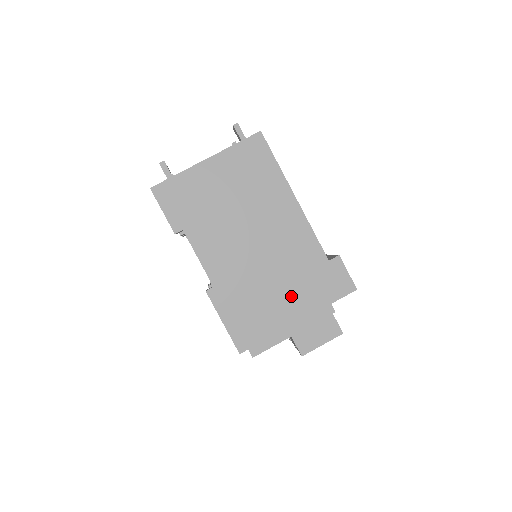
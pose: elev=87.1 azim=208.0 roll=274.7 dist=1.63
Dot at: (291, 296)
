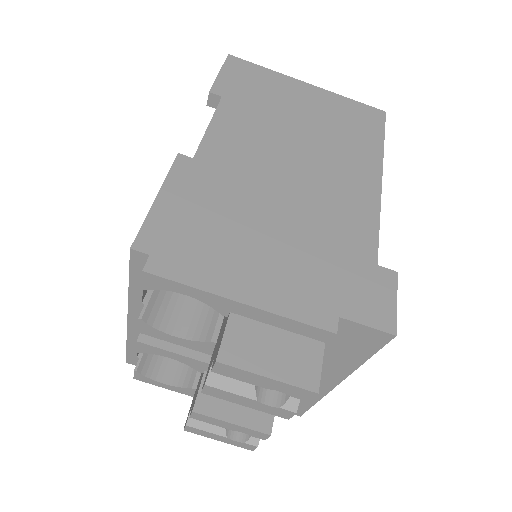
Dot at: (285, 254)
